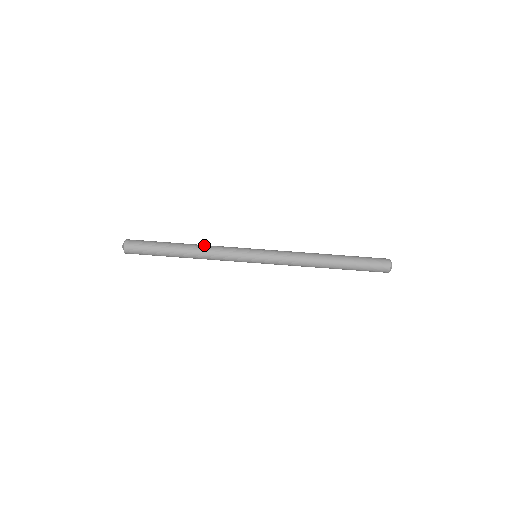
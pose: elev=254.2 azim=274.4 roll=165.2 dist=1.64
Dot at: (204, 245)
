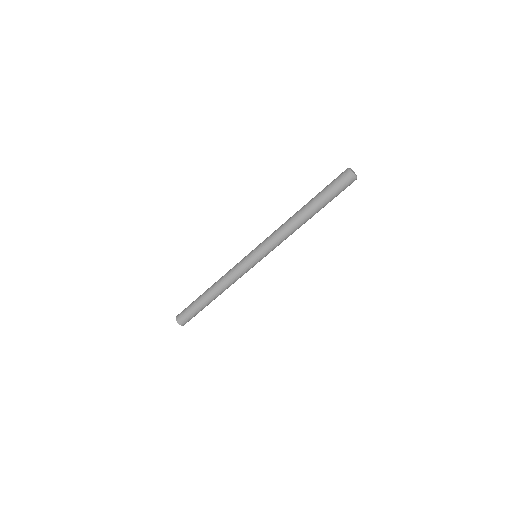
Dot at: (220, 278)
